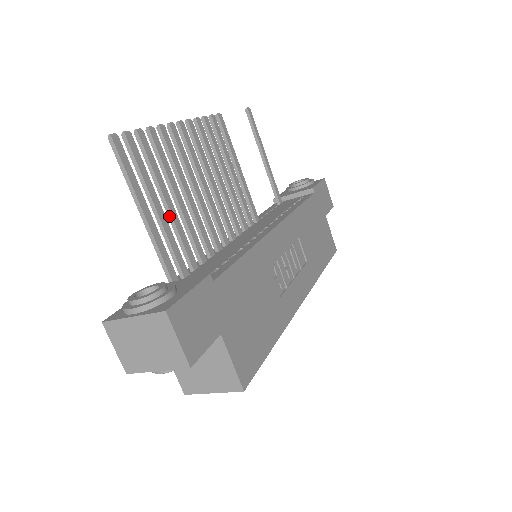
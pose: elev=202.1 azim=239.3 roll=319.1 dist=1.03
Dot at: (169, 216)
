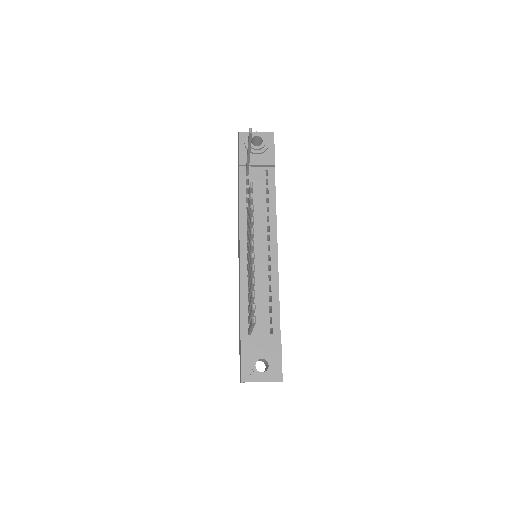
Dot at: (250, 307)
